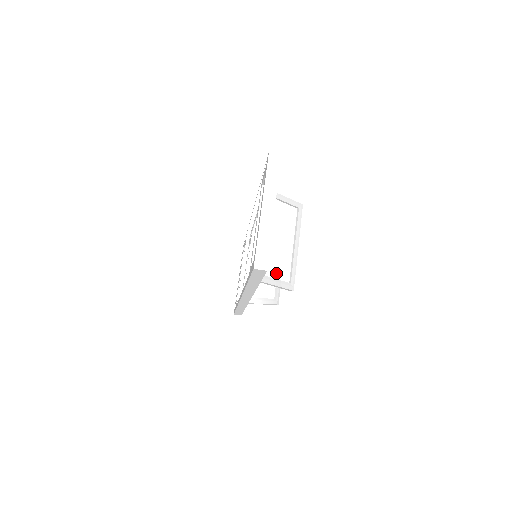
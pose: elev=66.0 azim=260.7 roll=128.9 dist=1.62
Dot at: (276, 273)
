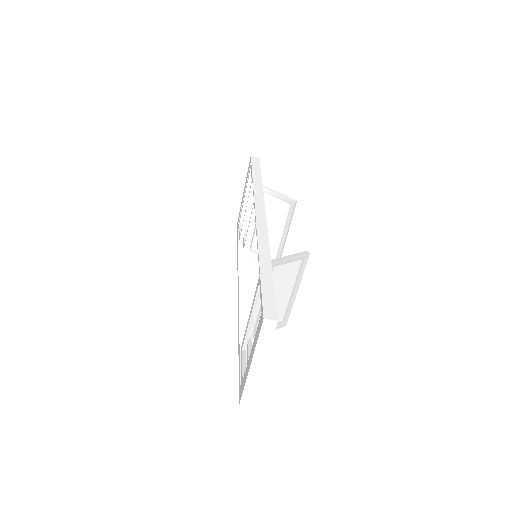
Dot at: occluded
